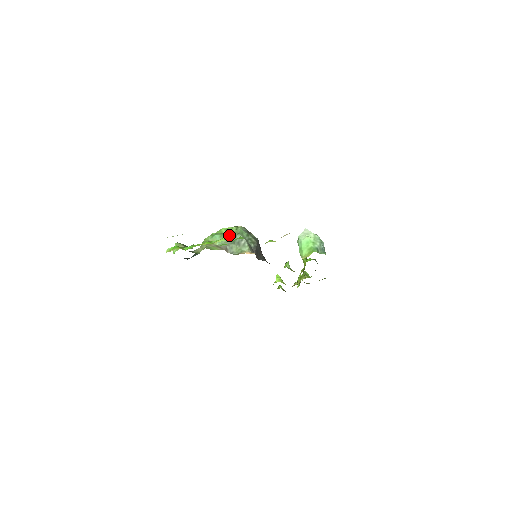
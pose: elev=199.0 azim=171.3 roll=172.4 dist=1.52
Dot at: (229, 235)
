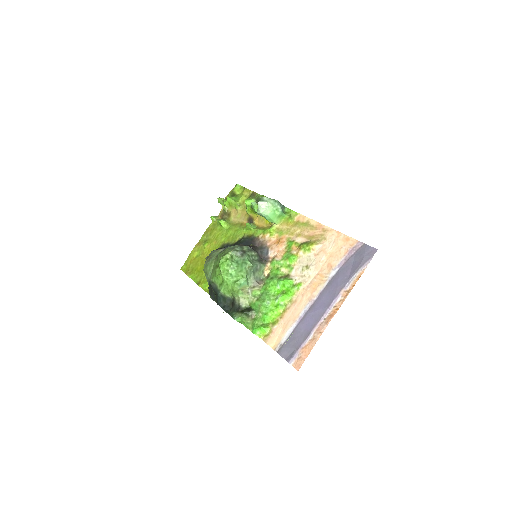
Dot at: (247, 273)
